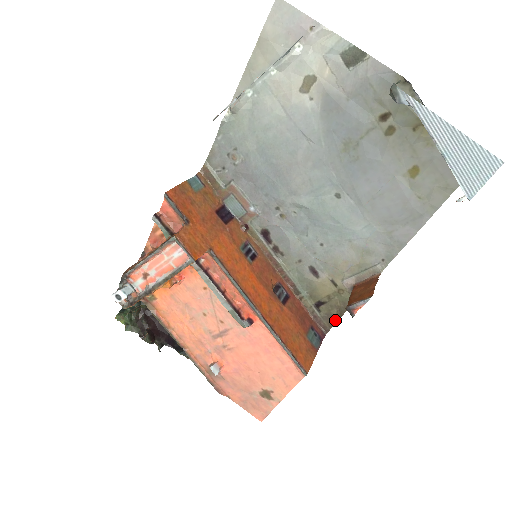
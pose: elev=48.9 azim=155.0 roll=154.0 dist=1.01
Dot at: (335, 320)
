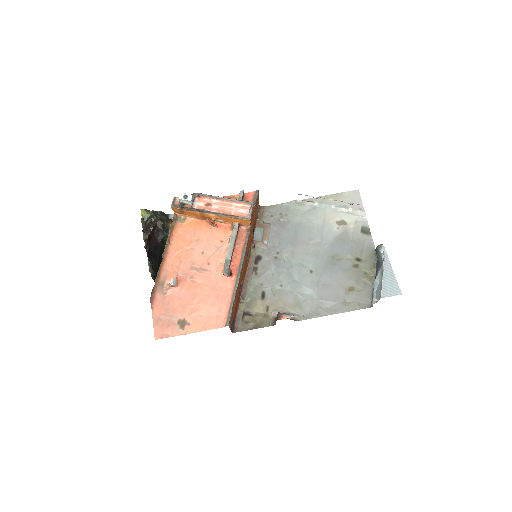
Dot at: (247, 329)
